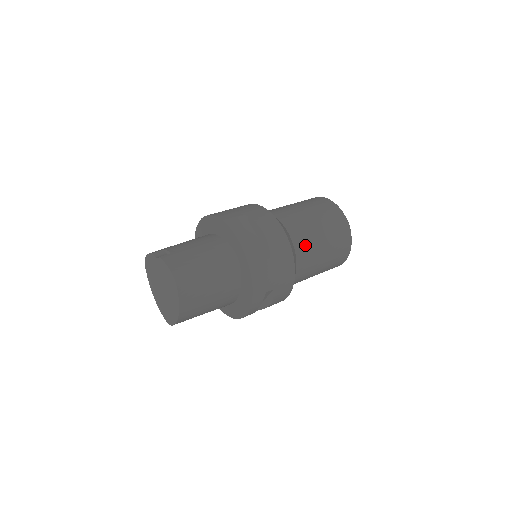
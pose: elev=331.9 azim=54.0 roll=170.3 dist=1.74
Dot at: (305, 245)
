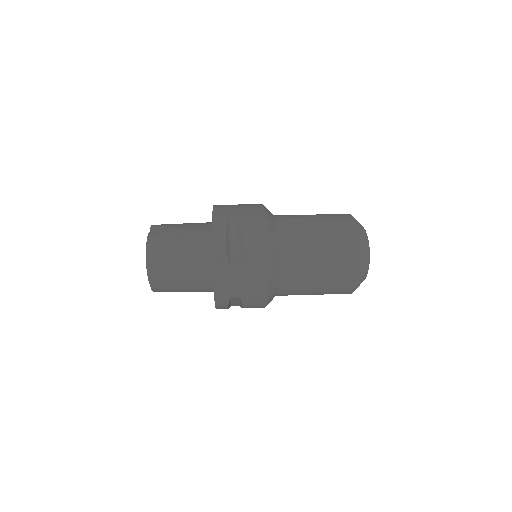
Dot at: (293, 264)
